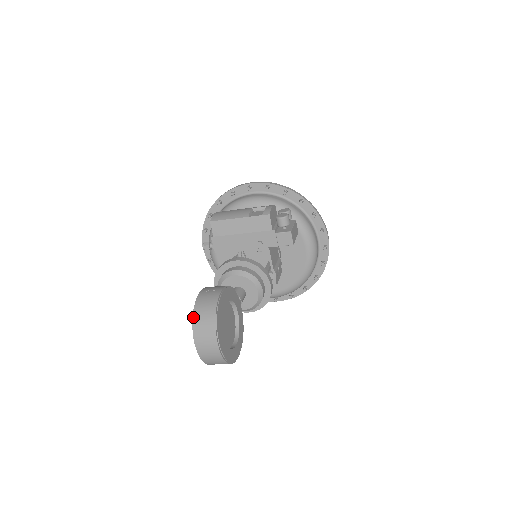
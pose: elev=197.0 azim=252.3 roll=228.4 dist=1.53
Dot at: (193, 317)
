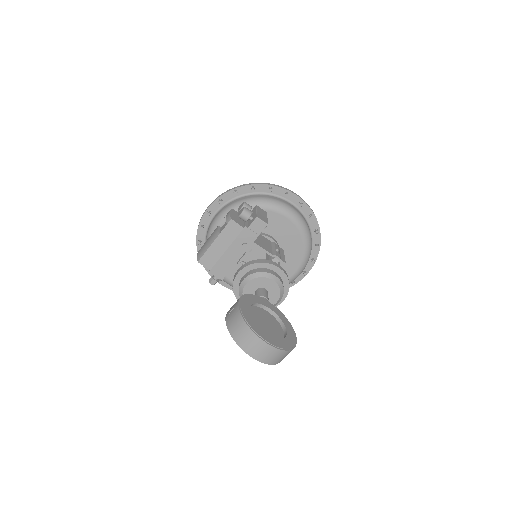
Dot at: (234, 339)
